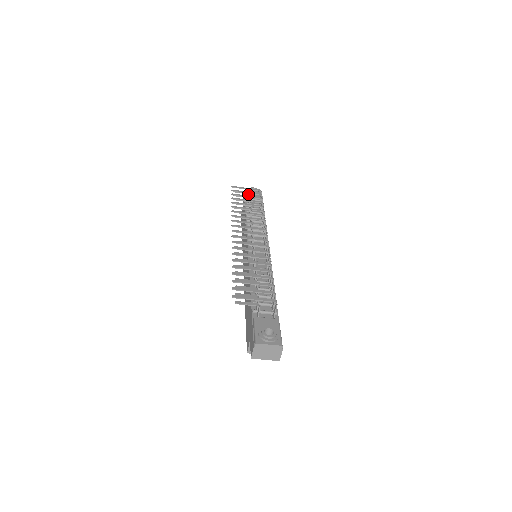
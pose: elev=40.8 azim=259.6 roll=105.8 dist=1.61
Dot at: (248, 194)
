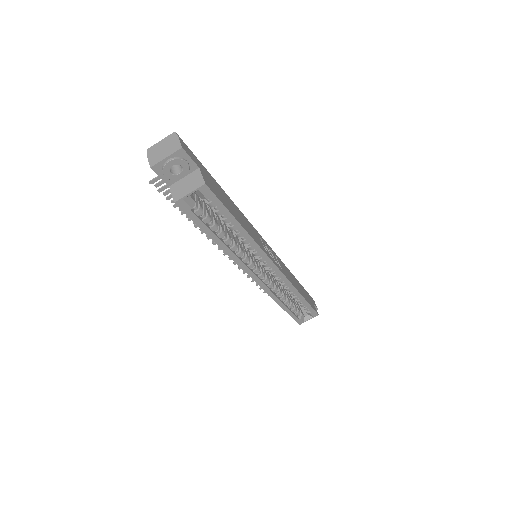
Dot at: occluded
